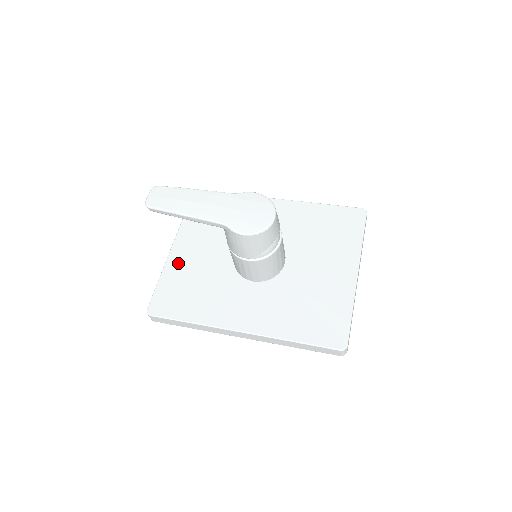
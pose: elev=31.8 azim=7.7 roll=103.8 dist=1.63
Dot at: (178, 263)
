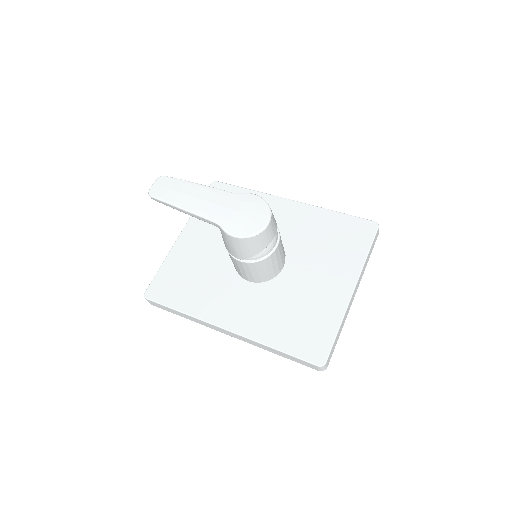
Dot at: (182, 251)
